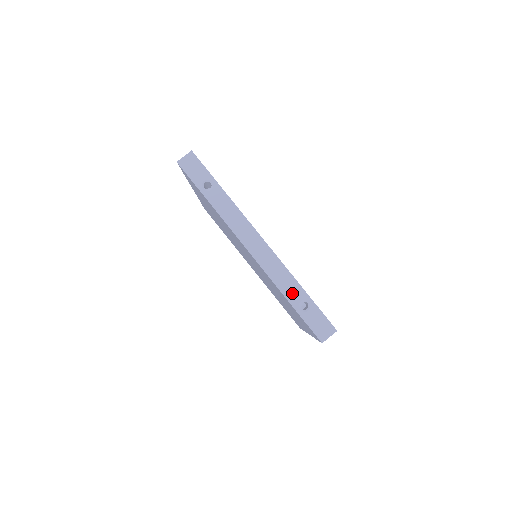
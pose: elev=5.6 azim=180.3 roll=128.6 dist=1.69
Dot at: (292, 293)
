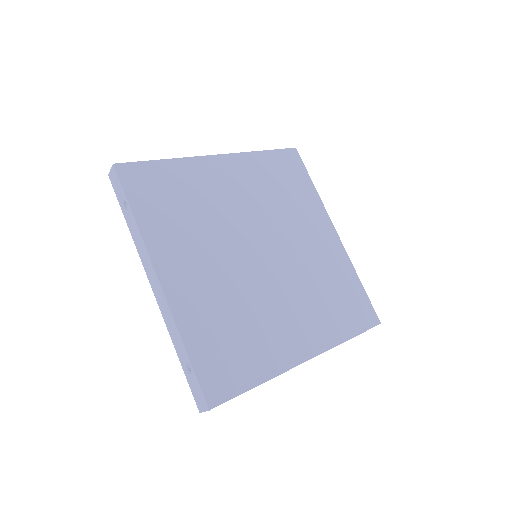
Dot at: (179, 348)
